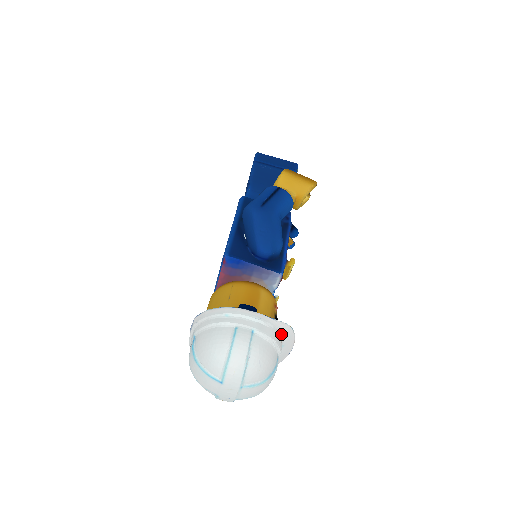
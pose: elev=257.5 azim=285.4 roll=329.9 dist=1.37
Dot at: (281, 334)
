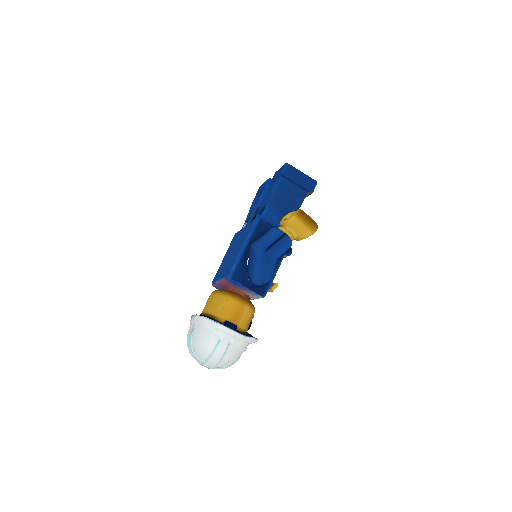
Dot at: (248, 343)
